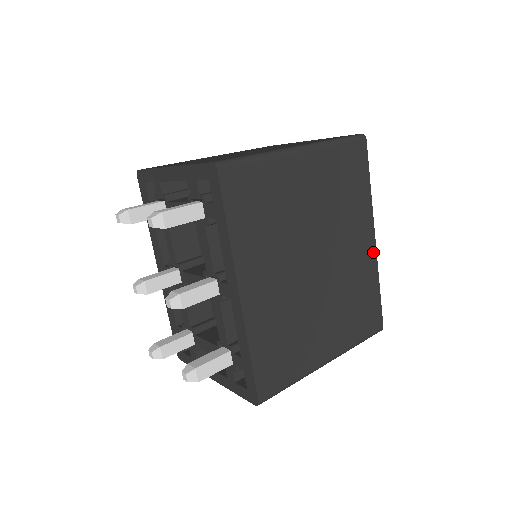
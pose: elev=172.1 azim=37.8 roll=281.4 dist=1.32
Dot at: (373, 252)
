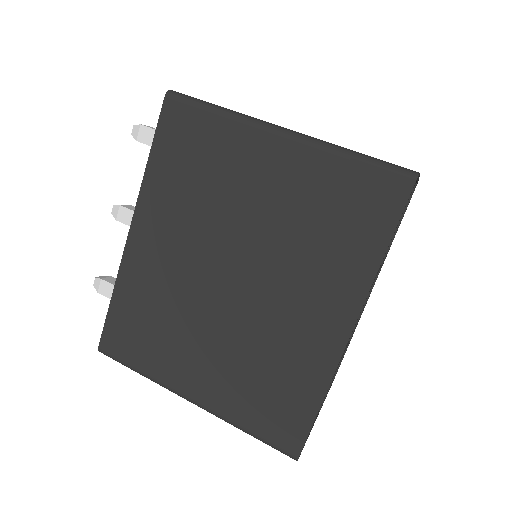
Dot at: (337, 346)
